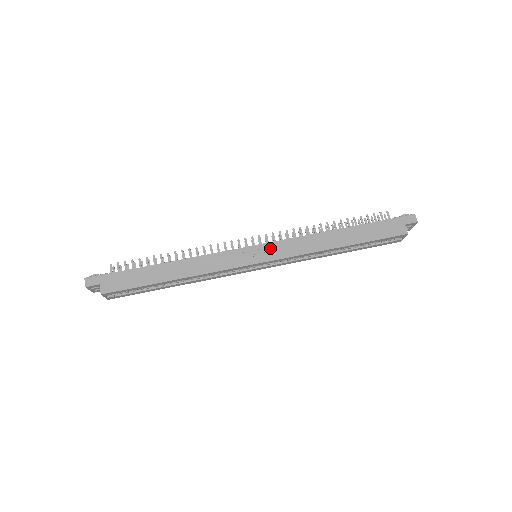
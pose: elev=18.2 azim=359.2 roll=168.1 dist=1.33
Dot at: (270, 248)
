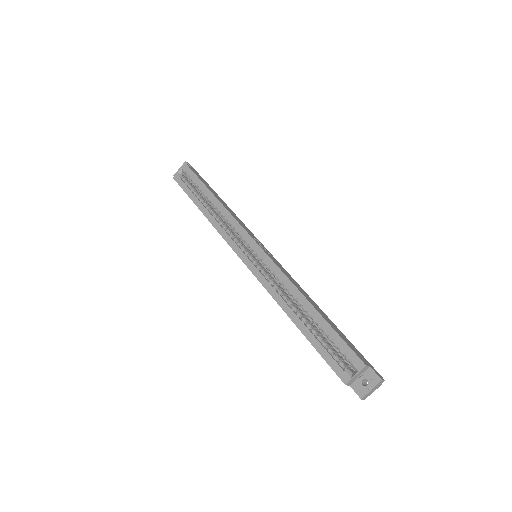
Dot at: (273, 257)
